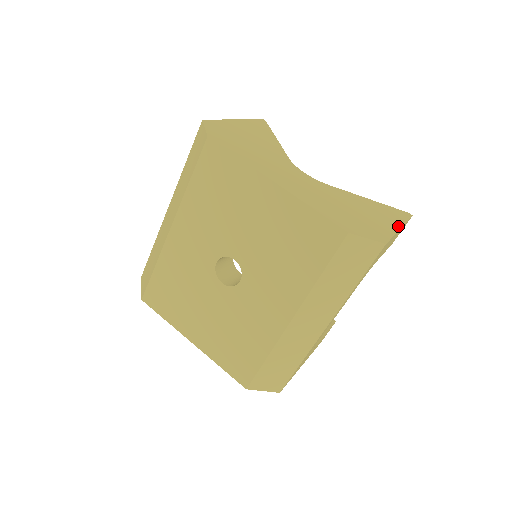
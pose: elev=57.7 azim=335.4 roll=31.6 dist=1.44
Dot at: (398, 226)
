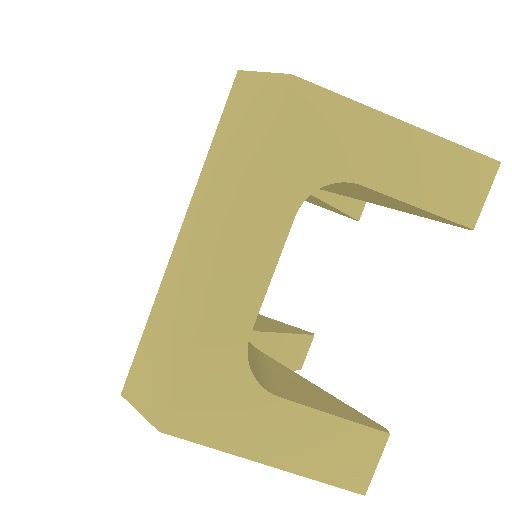
Dot at: (396, 120)
